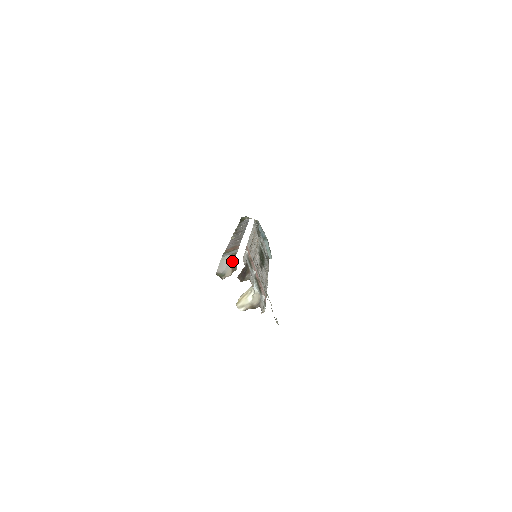
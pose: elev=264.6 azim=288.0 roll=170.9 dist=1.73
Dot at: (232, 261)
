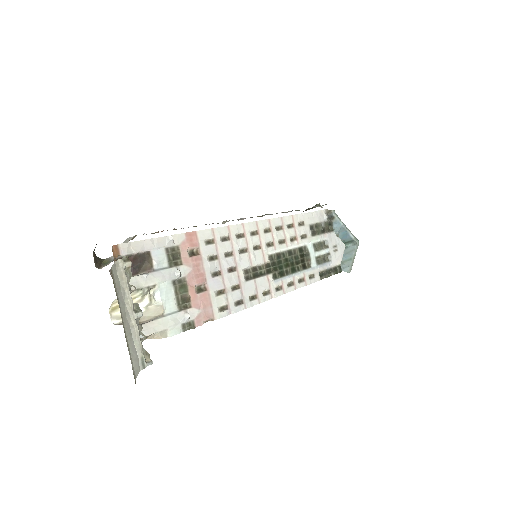
Dot at: occluded
